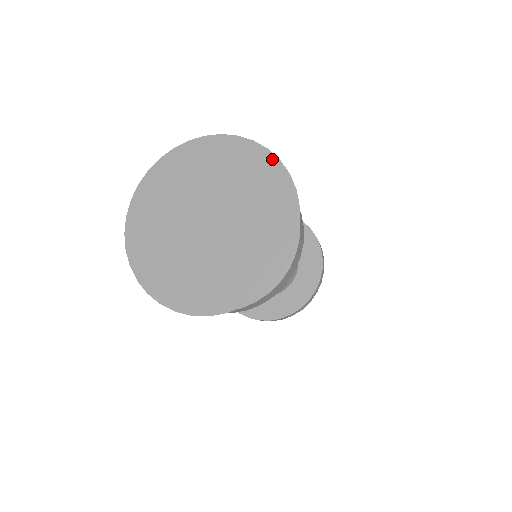
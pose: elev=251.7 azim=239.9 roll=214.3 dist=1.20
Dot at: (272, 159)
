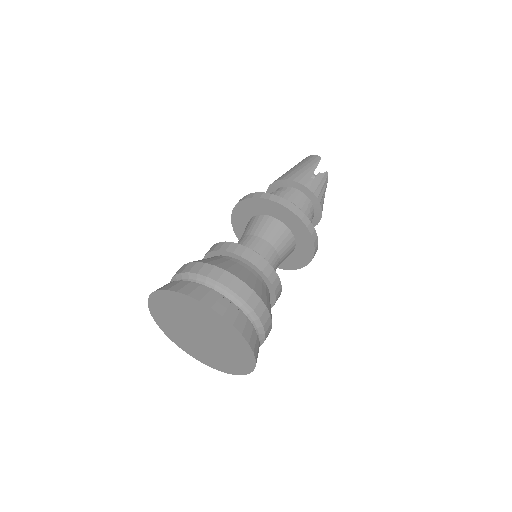
Dot at: (206, 307)
